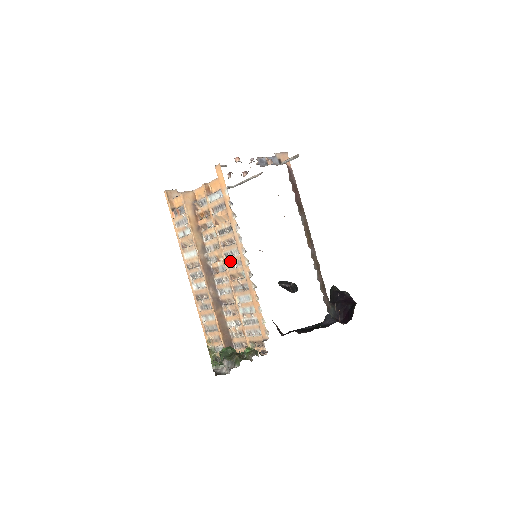
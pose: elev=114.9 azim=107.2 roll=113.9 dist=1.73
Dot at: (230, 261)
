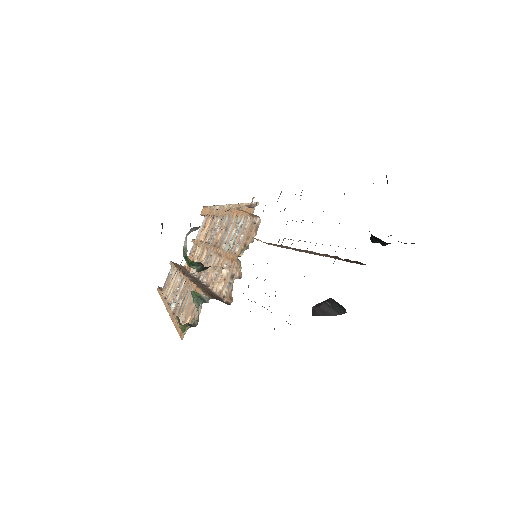
Dot at: (213, 237)
